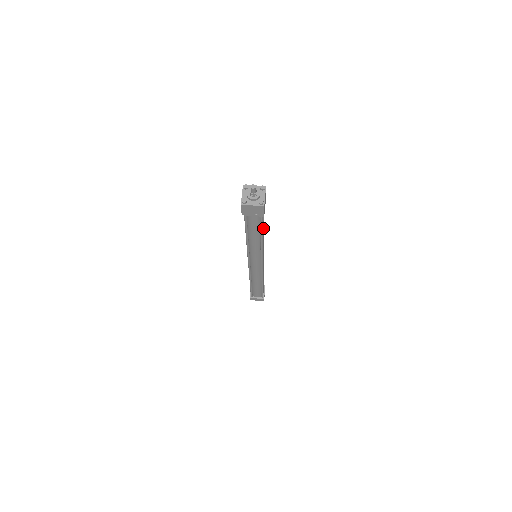
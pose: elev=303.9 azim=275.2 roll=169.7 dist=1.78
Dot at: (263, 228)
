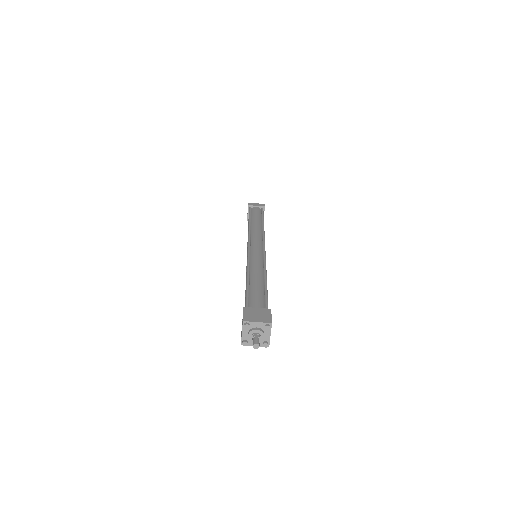
Dot at: occluded
